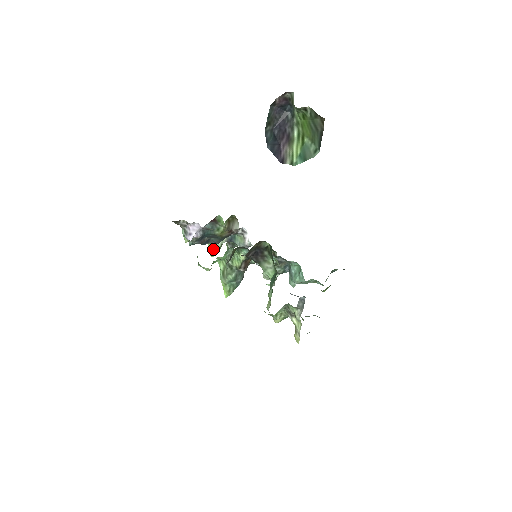
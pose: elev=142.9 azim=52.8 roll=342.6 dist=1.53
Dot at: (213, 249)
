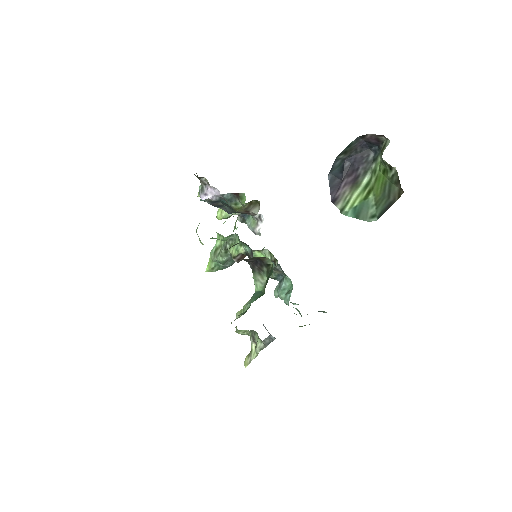
Dot at: (222, 213)
